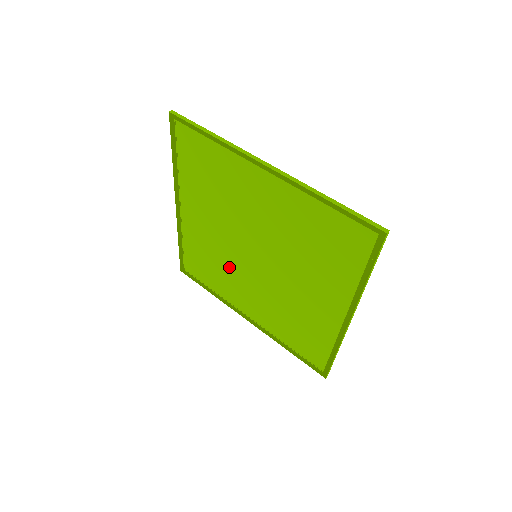
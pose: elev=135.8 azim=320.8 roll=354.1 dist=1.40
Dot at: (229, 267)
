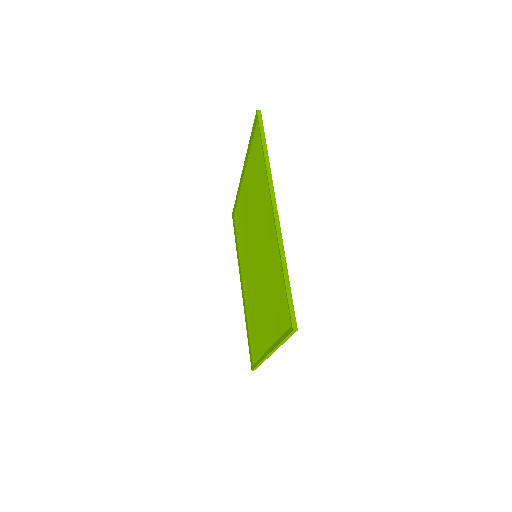
Dot at: (246, 245)
